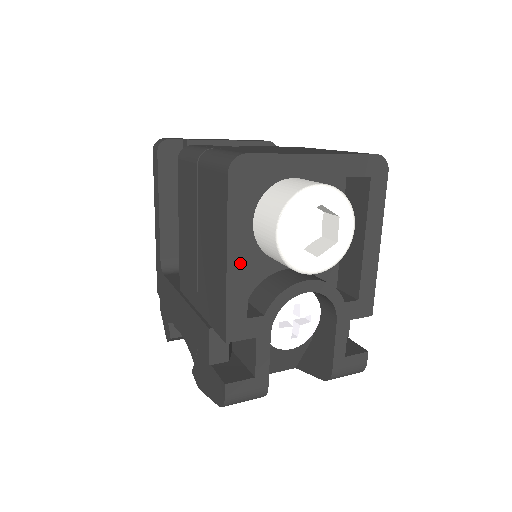
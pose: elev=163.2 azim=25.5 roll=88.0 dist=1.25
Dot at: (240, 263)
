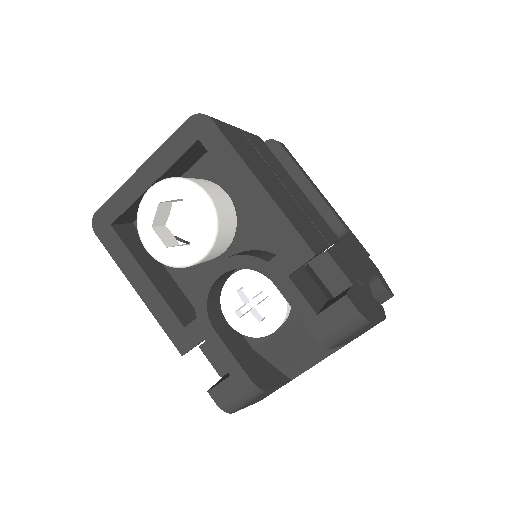
Dot at: (147, 288)
